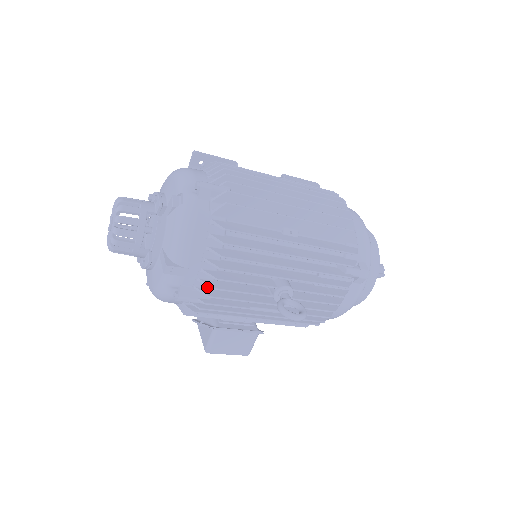
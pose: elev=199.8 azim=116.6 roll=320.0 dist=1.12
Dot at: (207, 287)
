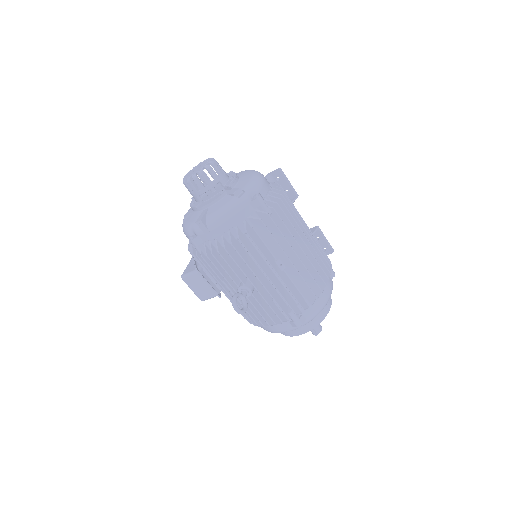
Dot at: occluded
